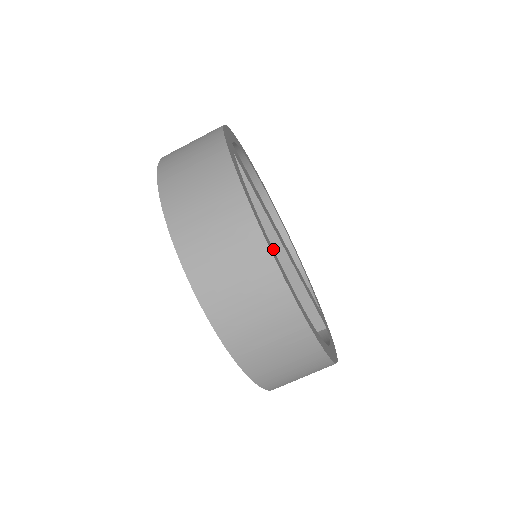
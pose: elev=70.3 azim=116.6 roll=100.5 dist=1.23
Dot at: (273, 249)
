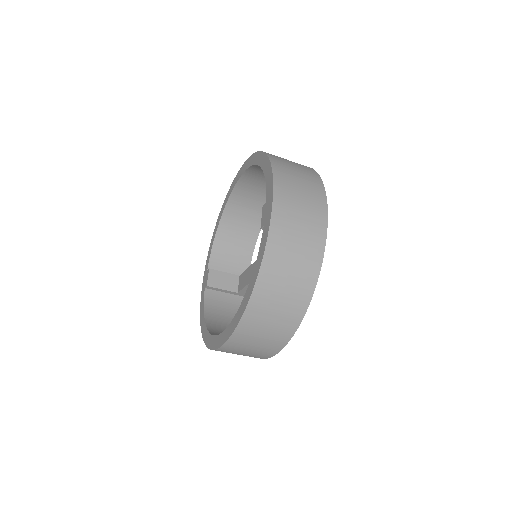
Dot at: occluded
